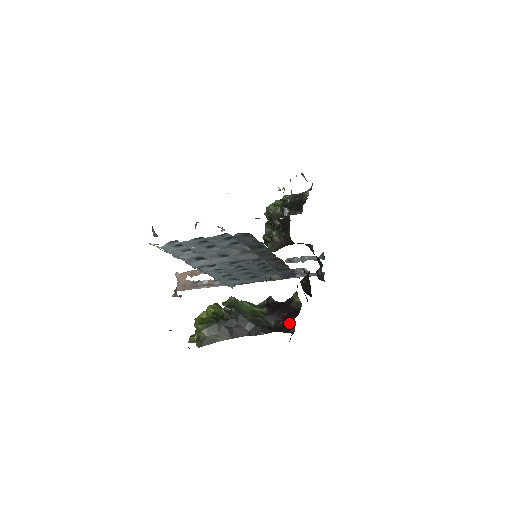
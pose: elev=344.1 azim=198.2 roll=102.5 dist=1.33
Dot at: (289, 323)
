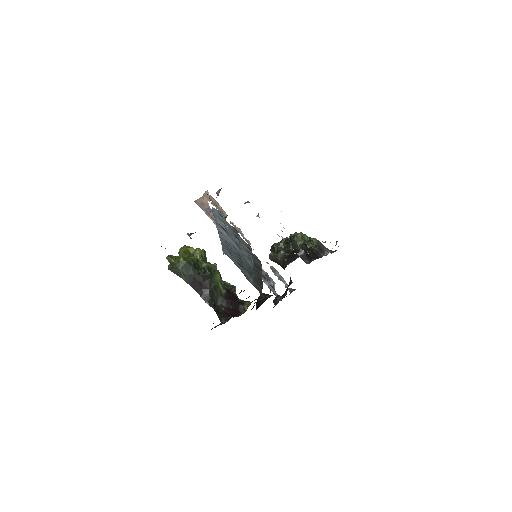
Dot at: (227, 315)
